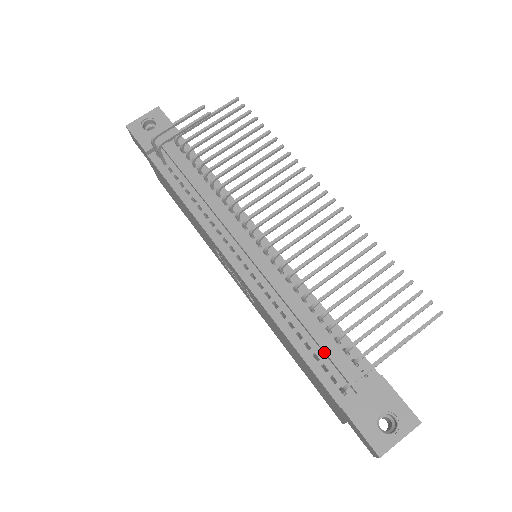
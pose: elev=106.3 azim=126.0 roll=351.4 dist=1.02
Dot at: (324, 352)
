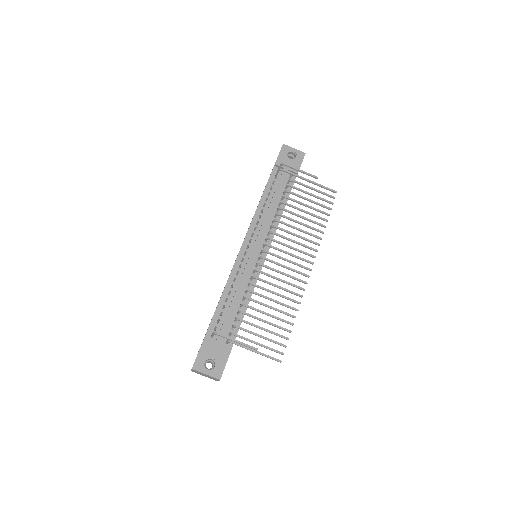
Dot at: (226, 316)
